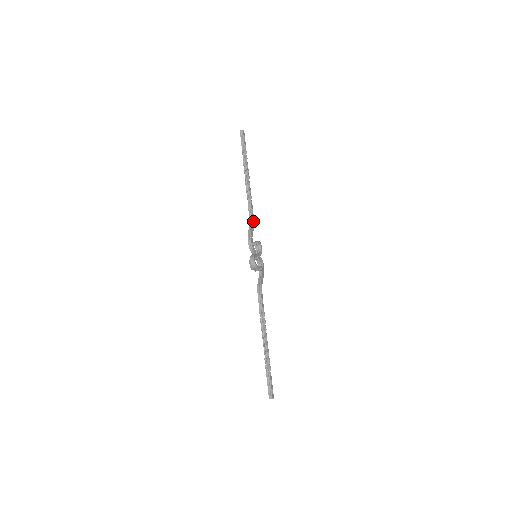
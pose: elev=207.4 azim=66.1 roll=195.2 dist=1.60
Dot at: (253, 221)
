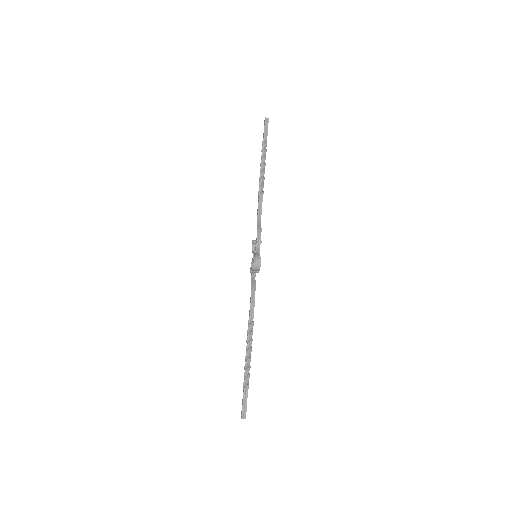
Dot at: occluded
